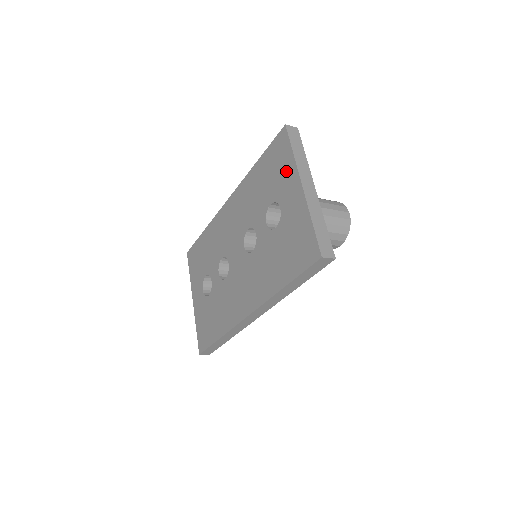
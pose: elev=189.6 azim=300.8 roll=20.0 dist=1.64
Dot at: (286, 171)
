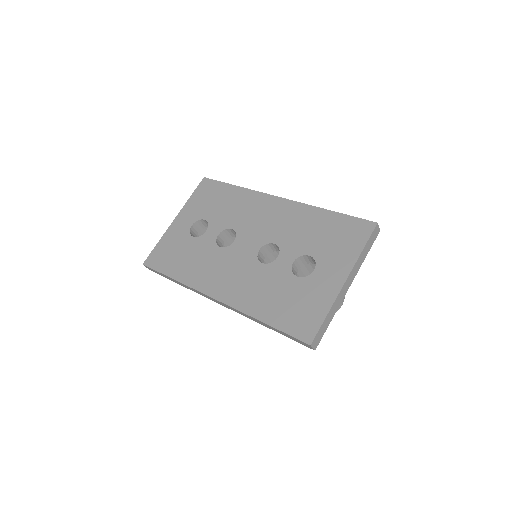
Dot at: (345, 254)
